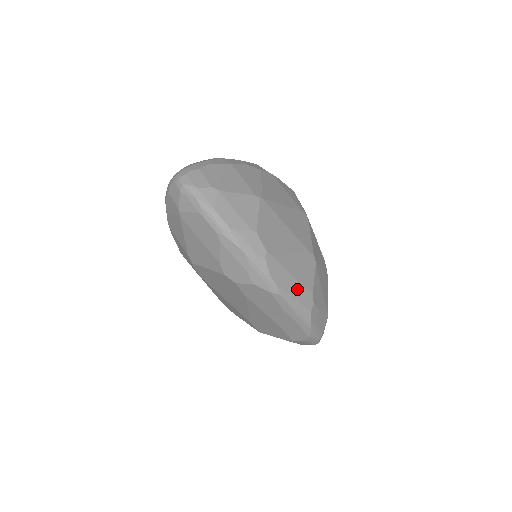
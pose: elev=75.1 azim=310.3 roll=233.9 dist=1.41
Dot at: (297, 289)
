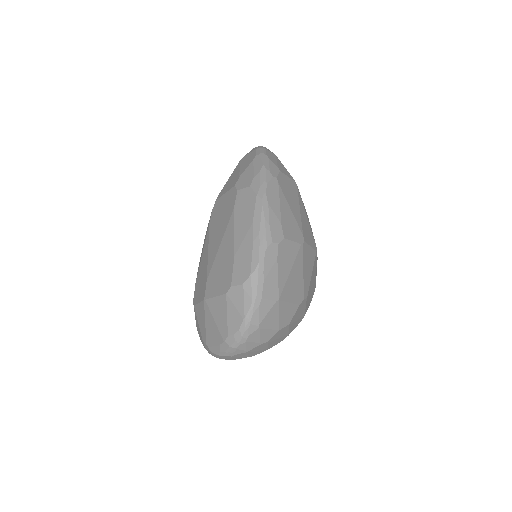
Dot at: (276, 217)
